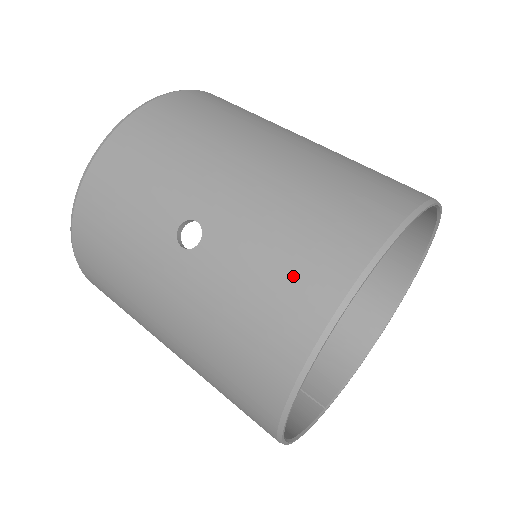
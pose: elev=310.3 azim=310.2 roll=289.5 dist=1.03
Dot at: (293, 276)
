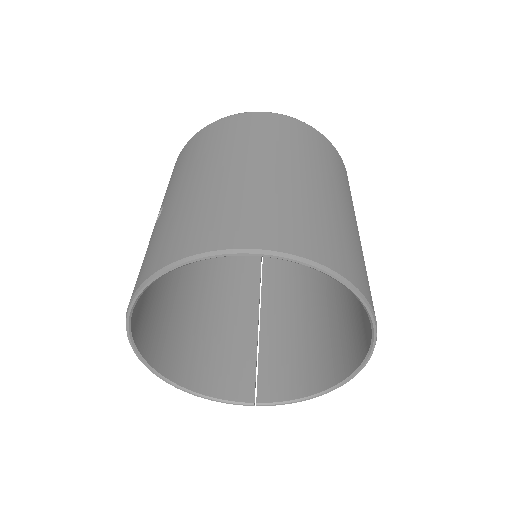
Dot at: (147, 260)
